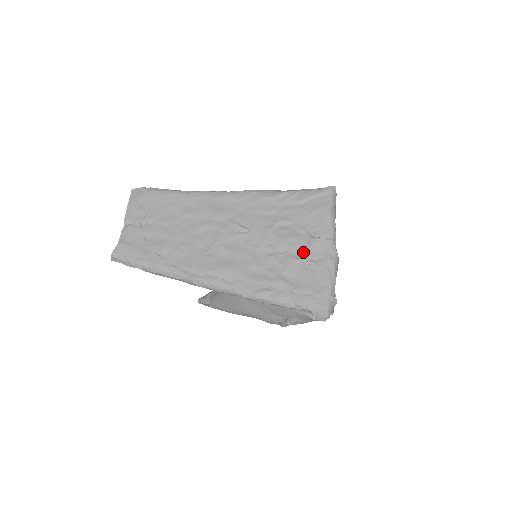
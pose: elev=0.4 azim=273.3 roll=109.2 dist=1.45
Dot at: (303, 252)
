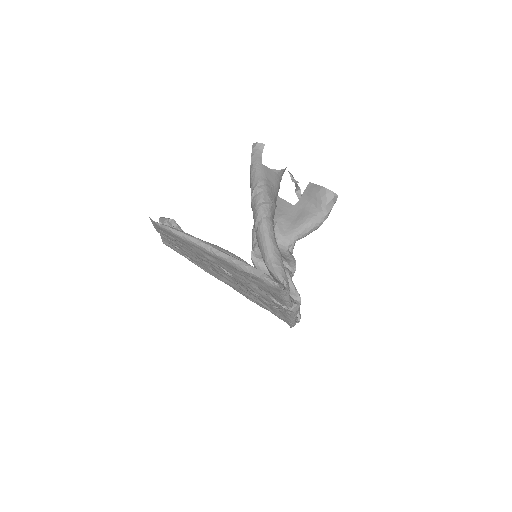
Dot at: (270, 302)
